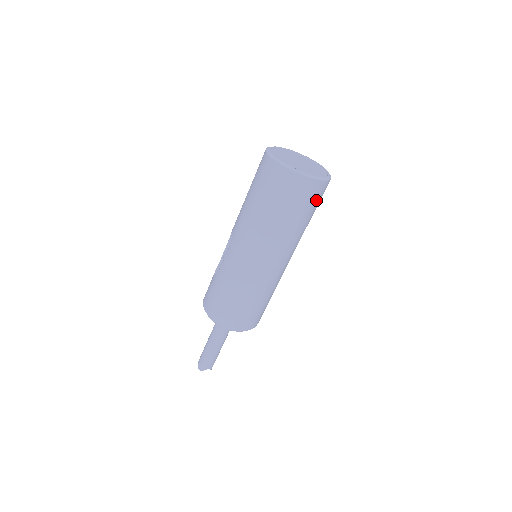
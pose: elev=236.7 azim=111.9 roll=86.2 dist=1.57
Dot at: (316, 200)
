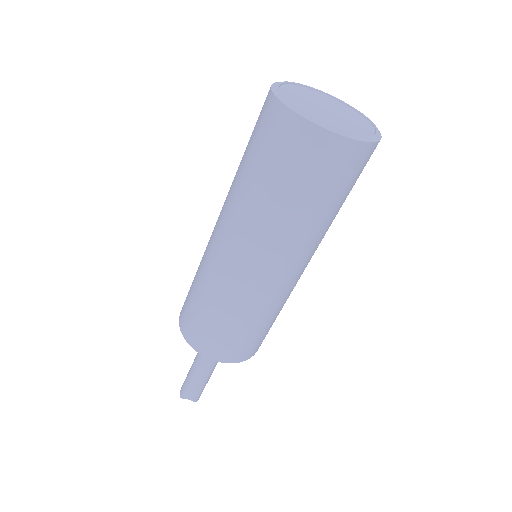
Dot at: (335, 174)
